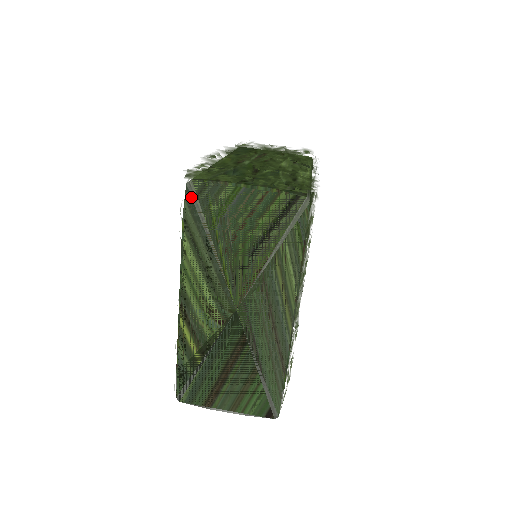
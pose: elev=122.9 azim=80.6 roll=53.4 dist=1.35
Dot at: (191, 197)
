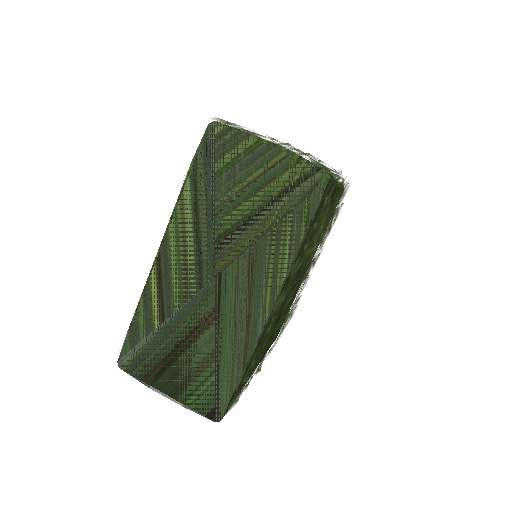
Dot at: (209, 139)
